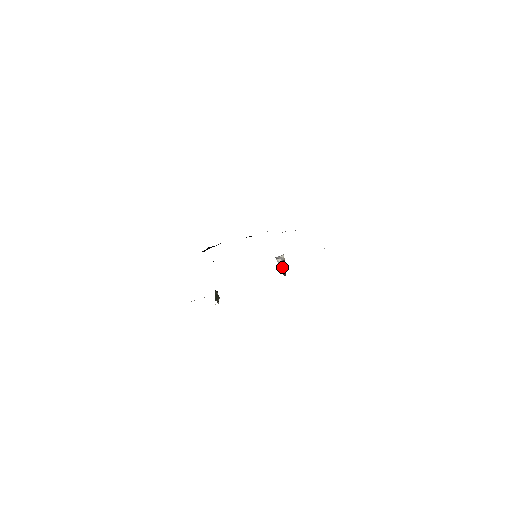
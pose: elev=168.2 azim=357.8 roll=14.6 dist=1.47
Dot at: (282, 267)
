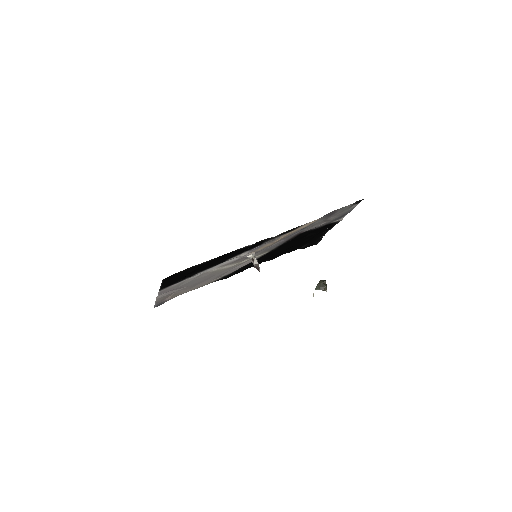
Dot at: (254, 264)
